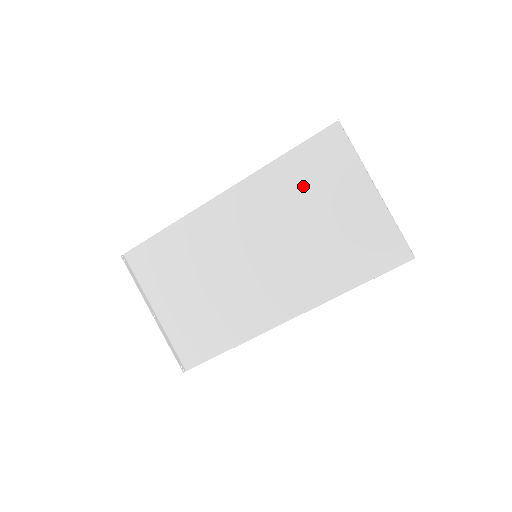
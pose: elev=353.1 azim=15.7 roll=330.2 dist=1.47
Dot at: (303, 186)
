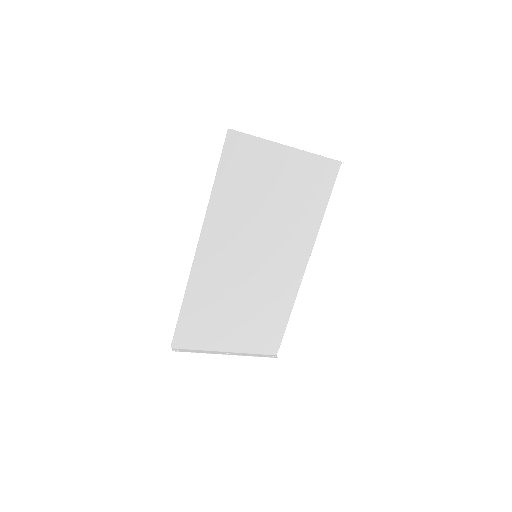
Dot at: (245, 189)
